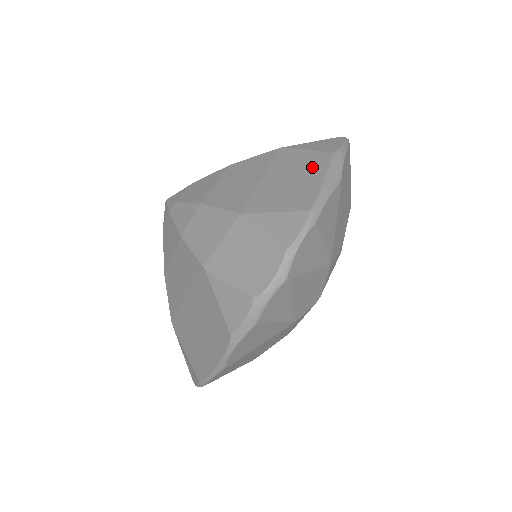
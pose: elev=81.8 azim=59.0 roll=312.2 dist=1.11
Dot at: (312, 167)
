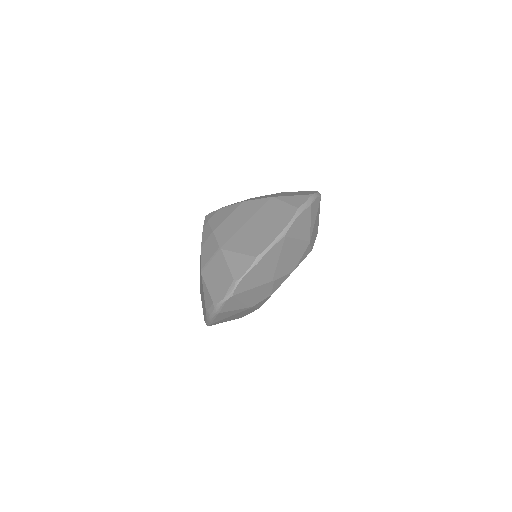
Dot at: occluded
